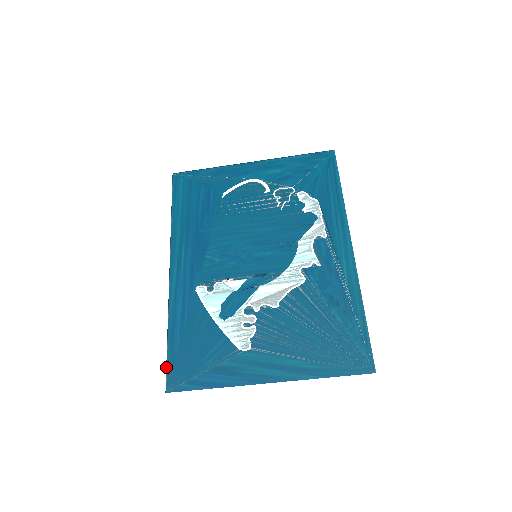
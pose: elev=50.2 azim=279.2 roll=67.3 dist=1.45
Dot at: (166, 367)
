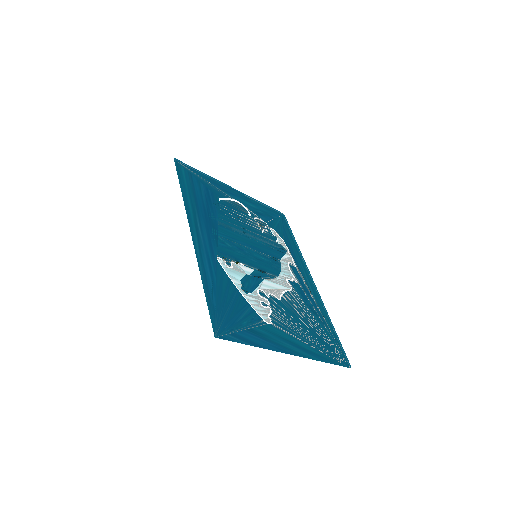
Dot at: (210, 314)
